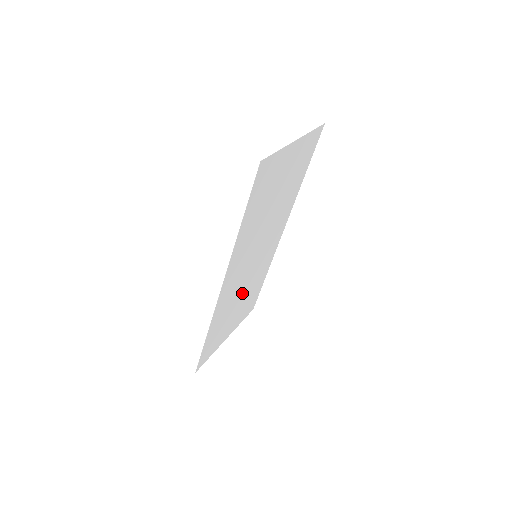
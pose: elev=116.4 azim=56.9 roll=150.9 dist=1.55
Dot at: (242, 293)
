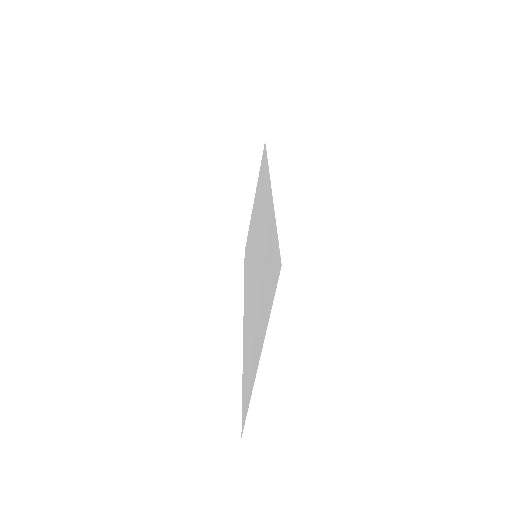
Dot at: (254, 230)
